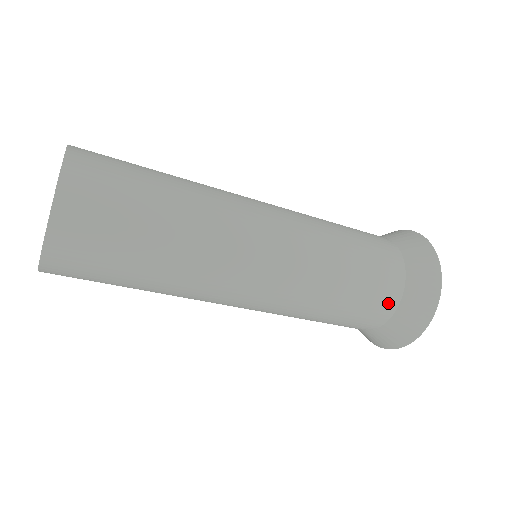
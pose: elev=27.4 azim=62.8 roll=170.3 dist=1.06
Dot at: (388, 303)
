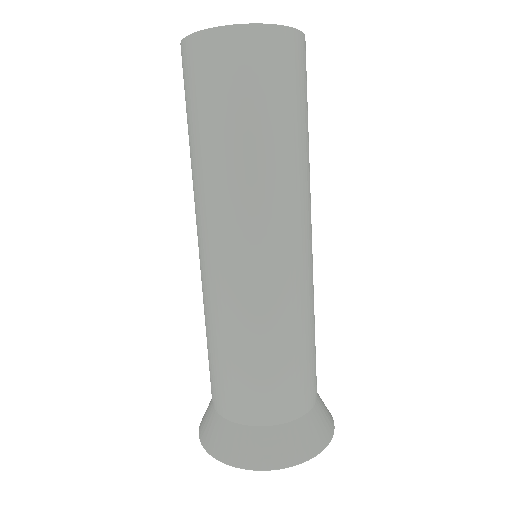
Dot at: (259, 412)
